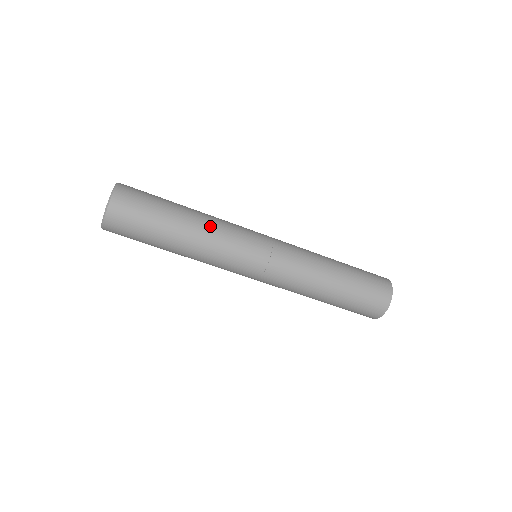
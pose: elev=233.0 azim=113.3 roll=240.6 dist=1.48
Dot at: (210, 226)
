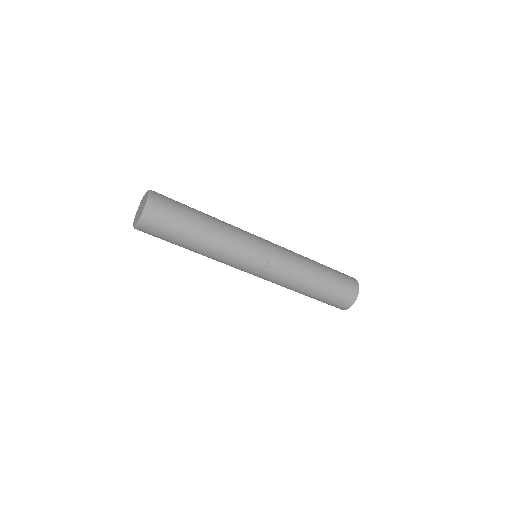
Dot at: (221, 242)
